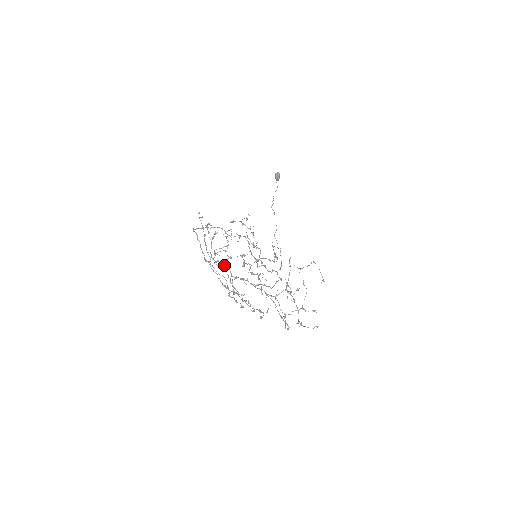
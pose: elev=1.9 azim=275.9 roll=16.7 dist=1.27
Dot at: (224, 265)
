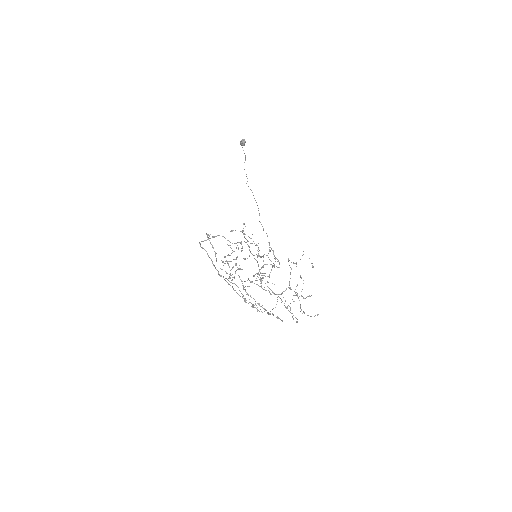
Dot at: occluded
